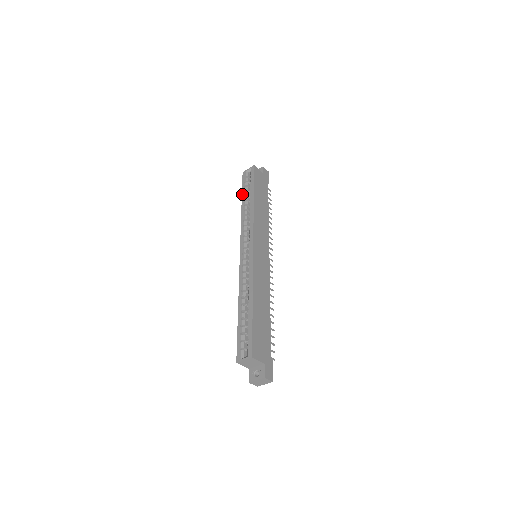
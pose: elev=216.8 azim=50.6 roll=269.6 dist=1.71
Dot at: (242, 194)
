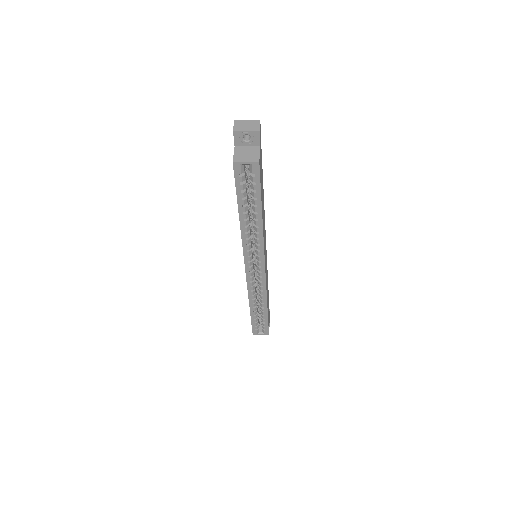
Dot at: (238, 203)
